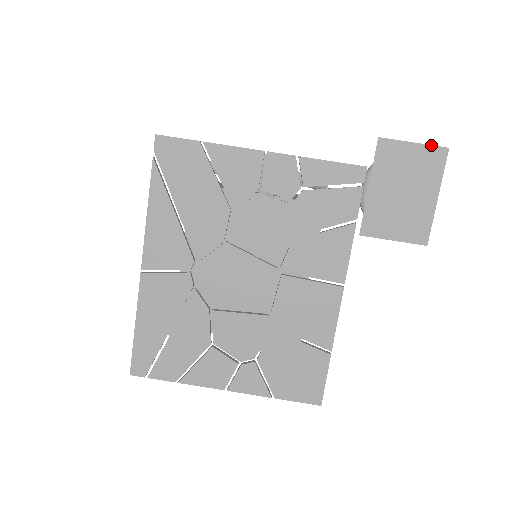
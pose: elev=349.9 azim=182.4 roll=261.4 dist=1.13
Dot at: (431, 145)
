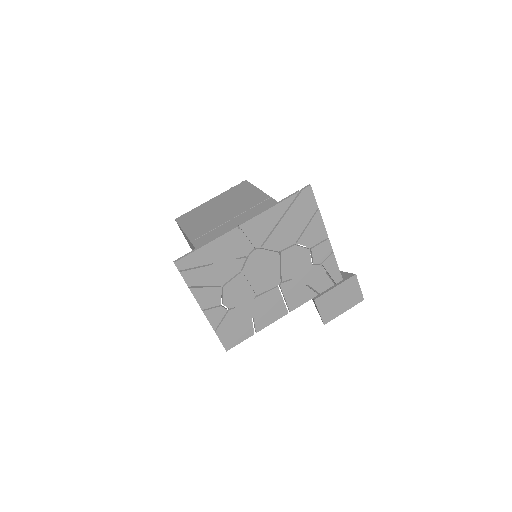
Dot at: occluded
